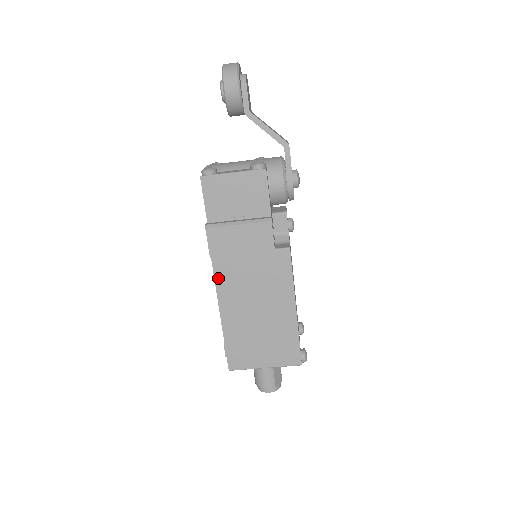
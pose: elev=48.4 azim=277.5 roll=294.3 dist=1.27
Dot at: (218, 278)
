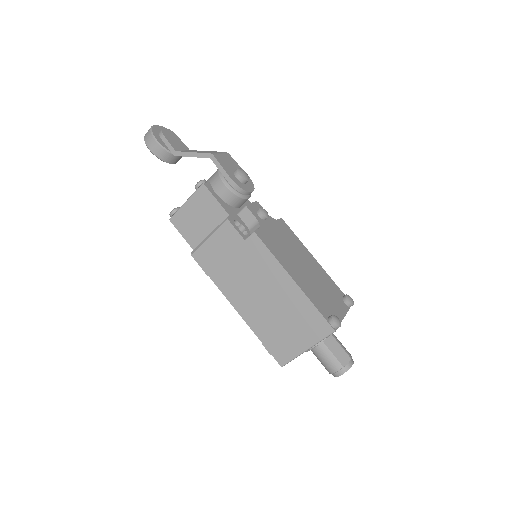
Dot at: (223, 289)
